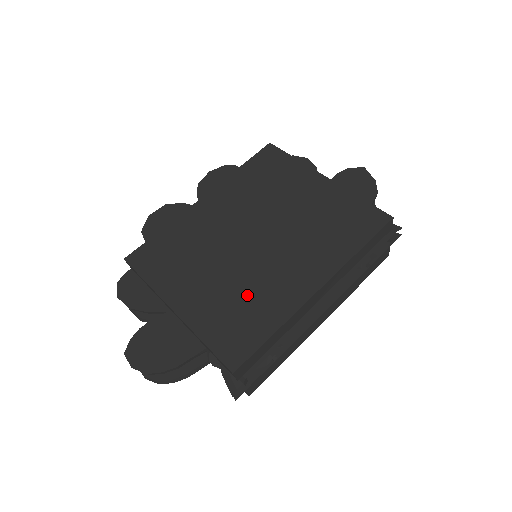
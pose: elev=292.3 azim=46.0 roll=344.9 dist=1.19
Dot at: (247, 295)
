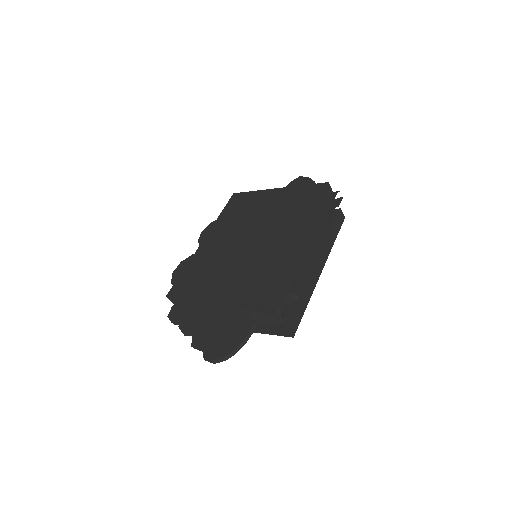
Dot at: (258, 265)
